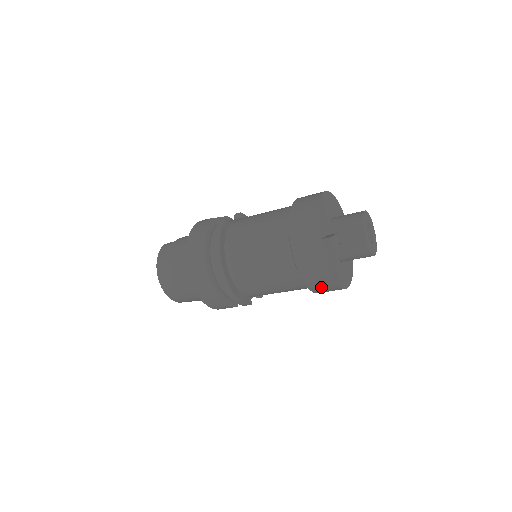
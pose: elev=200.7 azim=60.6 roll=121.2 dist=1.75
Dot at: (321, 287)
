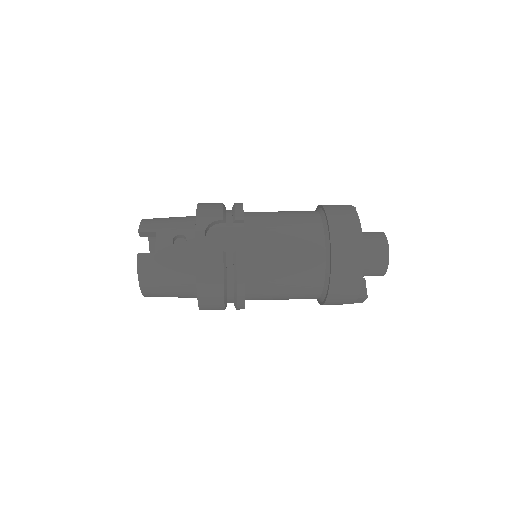
Dot at: occluded
